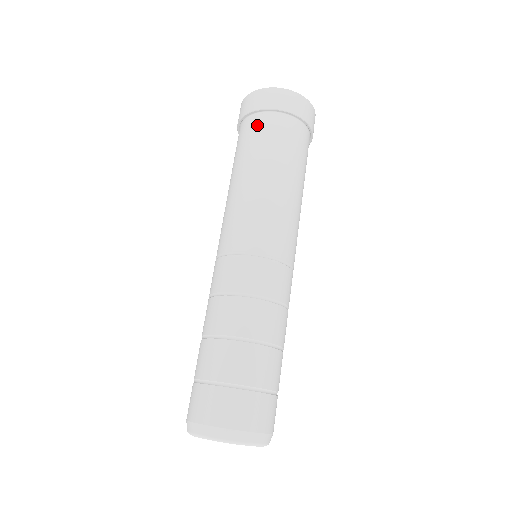
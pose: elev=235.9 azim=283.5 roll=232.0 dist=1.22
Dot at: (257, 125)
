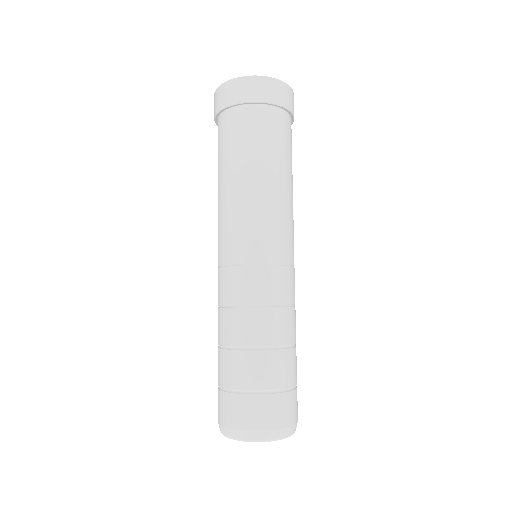
Dot at: (255, 119)
